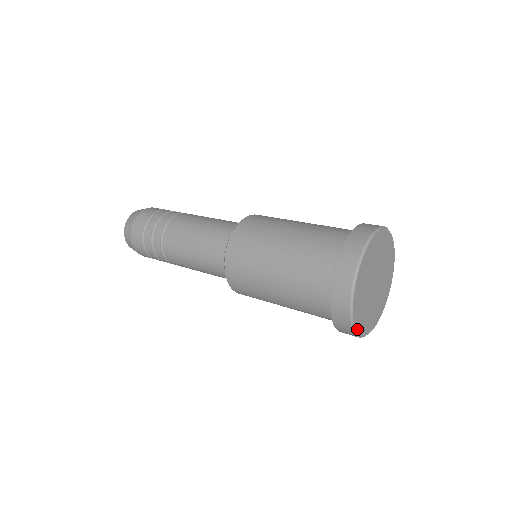
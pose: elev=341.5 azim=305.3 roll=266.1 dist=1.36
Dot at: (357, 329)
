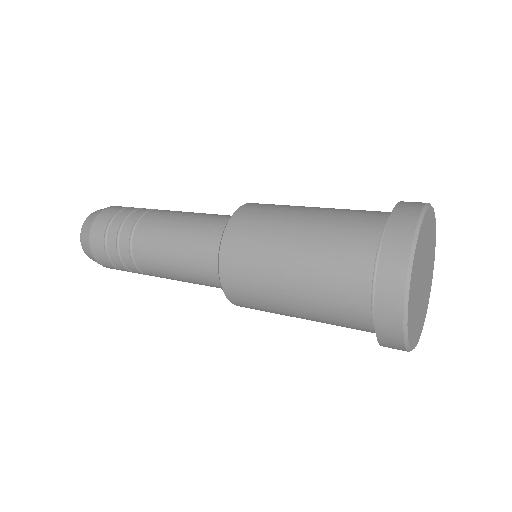
Dot at: (411, 346)
